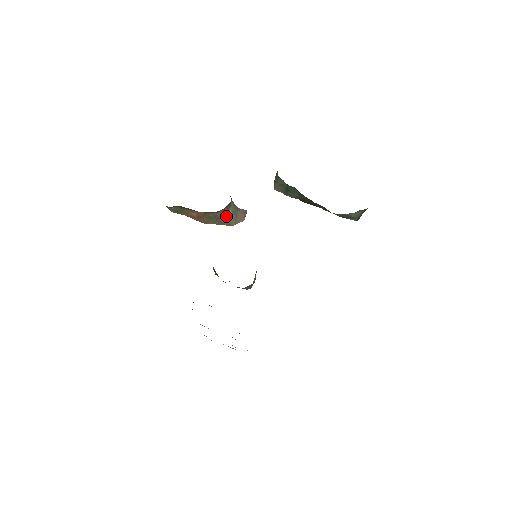
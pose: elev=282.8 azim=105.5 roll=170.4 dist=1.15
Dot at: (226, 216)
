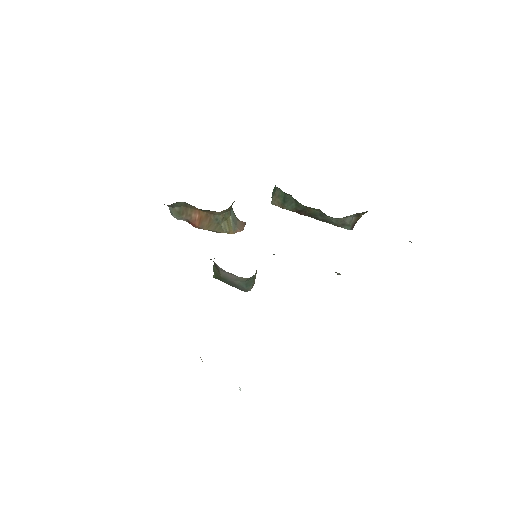
Dot at: (226, 222)
